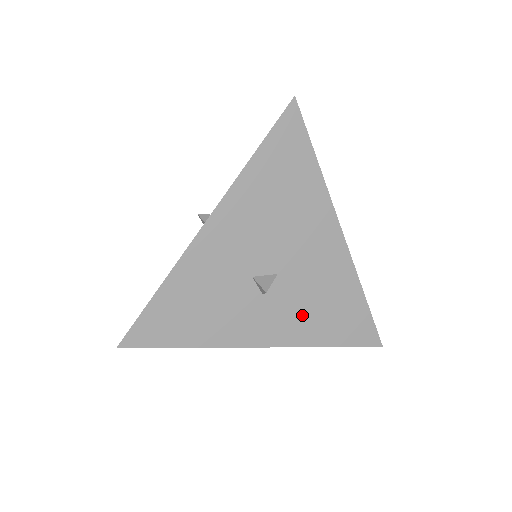
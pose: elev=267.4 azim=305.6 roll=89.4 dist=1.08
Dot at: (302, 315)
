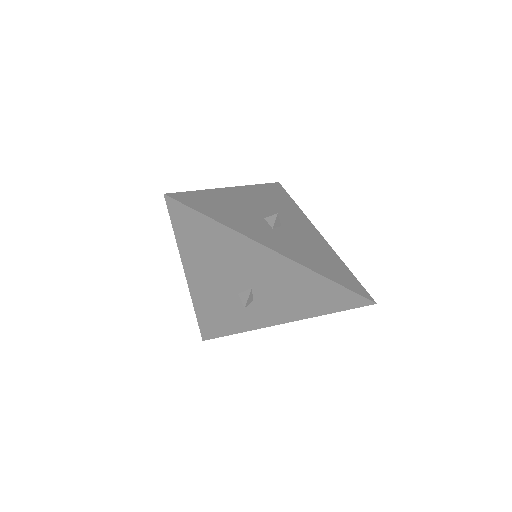
Dot at: (303, 252)
